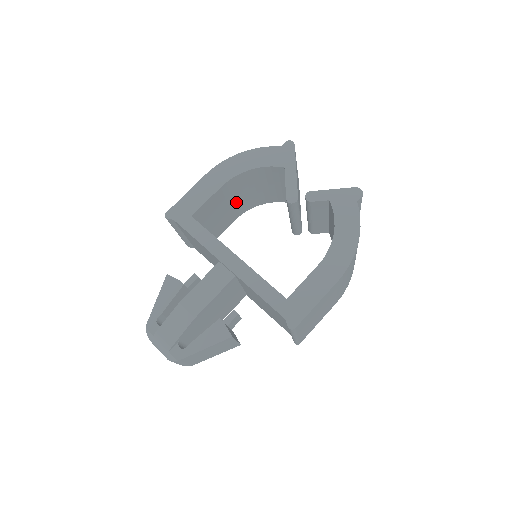
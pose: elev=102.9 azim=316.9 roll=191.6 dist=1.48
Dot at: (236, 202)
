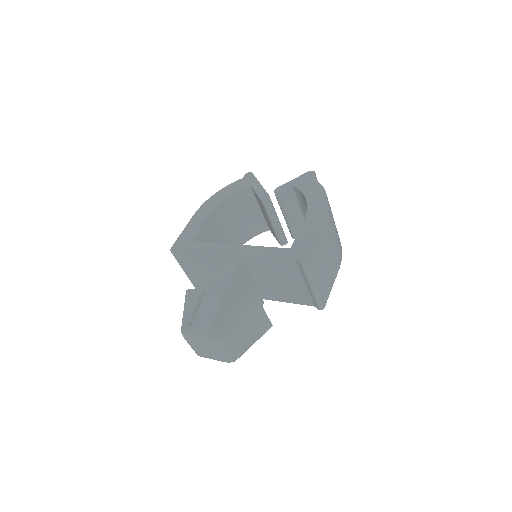
Dot at: (225, 237)
